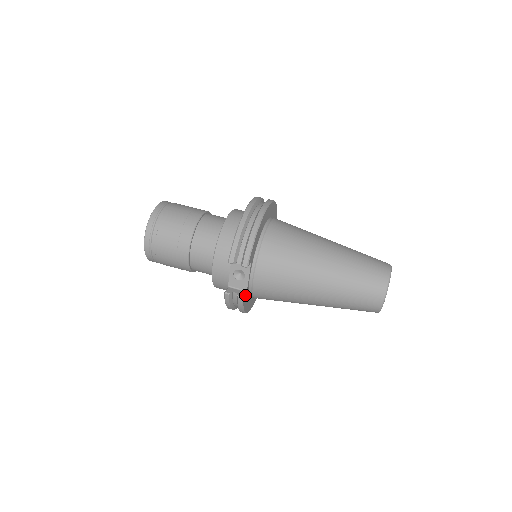
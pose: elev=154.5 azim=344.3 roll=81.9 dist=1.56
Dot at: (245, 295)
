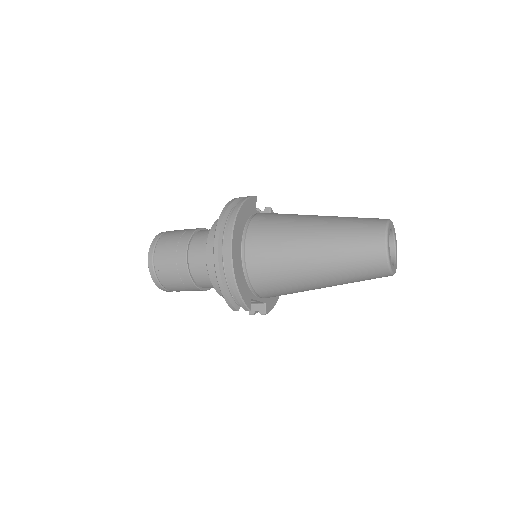
Dot at: (266, 307)
